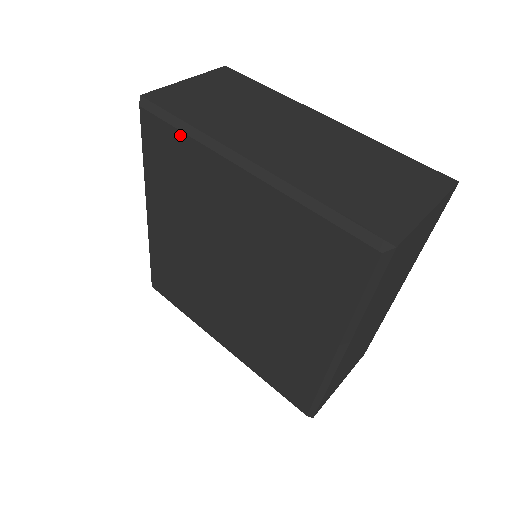
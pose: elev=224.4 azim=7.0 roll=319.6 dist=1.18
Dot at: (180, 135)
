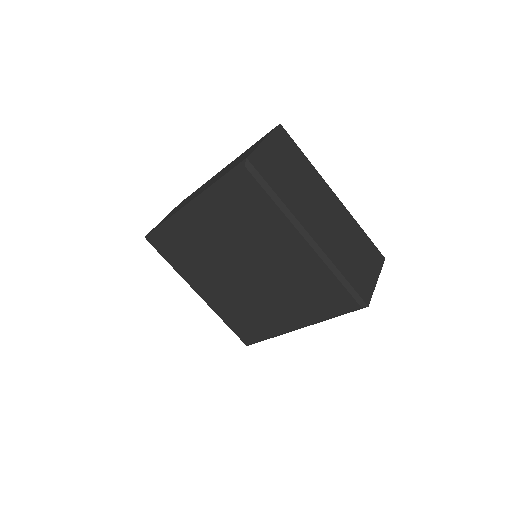
Dot at: (269, 200)
